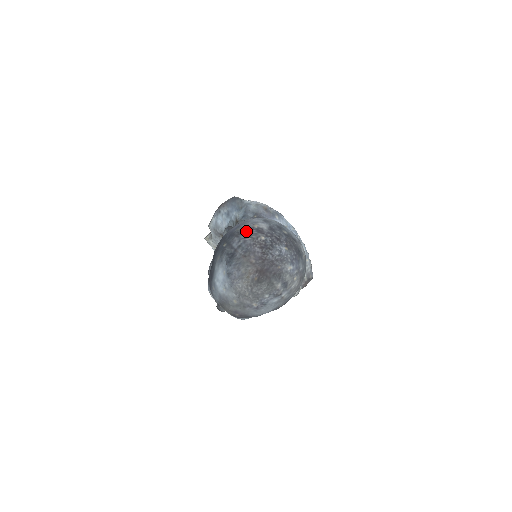
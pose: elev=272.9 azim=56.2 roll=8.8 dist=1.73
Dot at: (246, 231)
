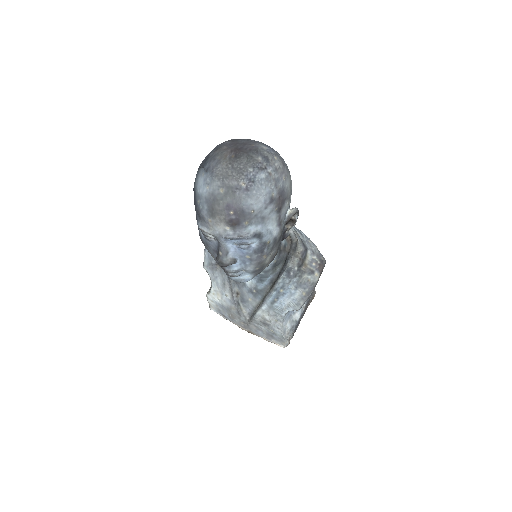
Dot at: occluded
